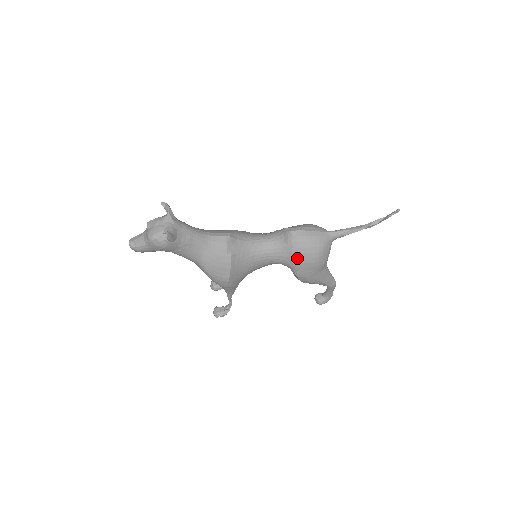
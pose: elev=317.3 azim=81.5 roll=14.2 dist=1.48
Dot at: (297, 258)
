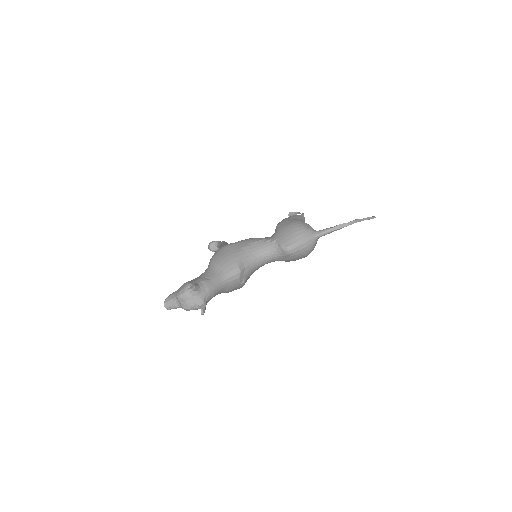
Dot at: (293, 260)
